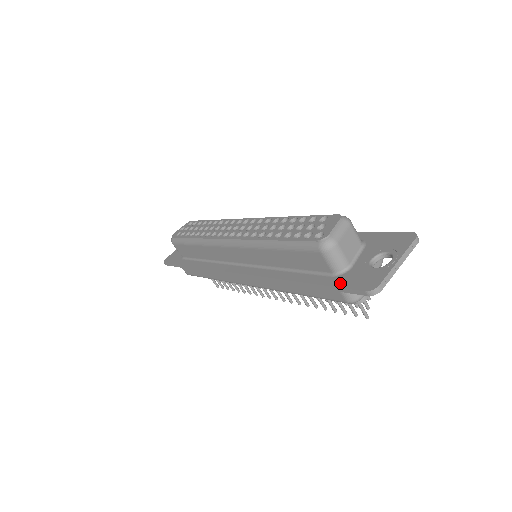
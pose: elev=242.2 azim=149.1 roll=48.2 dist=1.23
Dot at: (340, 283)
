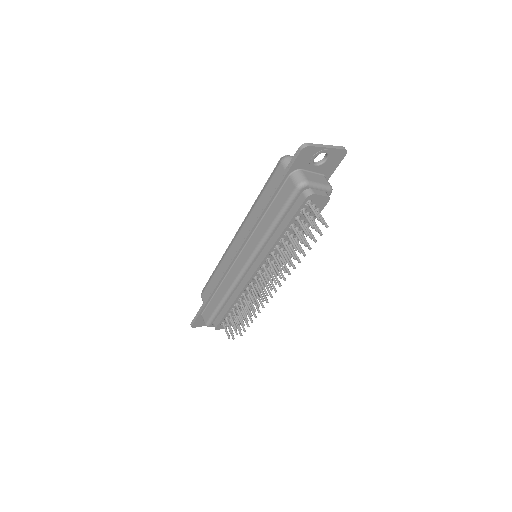
Dot at: (289, 168)
